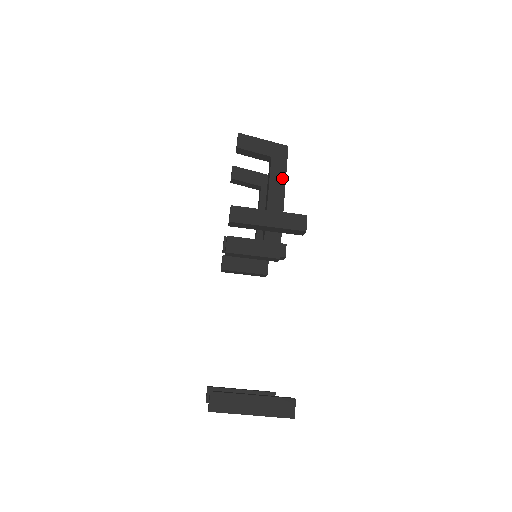
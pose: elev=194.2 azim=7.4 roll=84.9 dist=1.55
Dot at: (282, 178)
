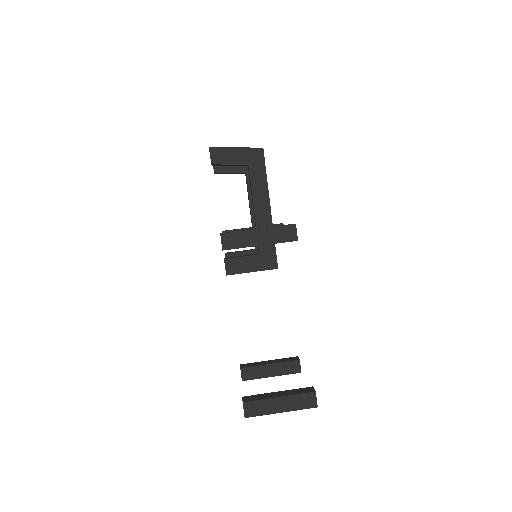
Dot at: (264, 185)
